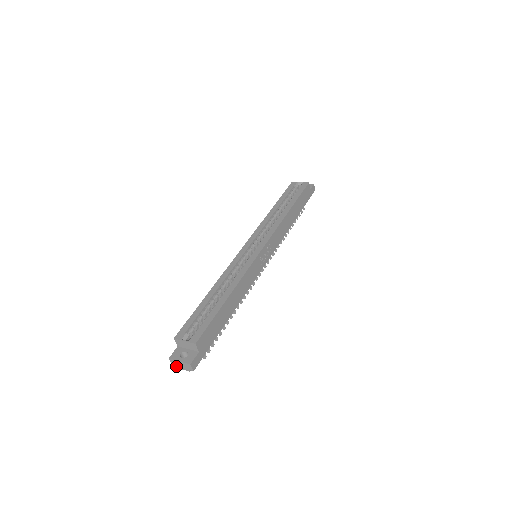
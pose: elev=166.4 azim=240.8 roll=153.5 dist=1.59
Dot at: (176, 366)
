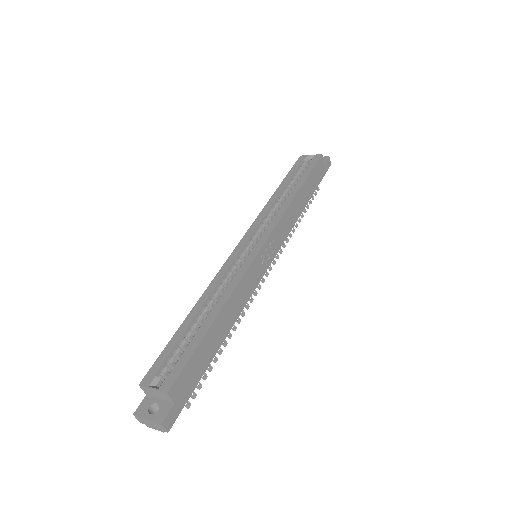
Dot at: (145, 424)
